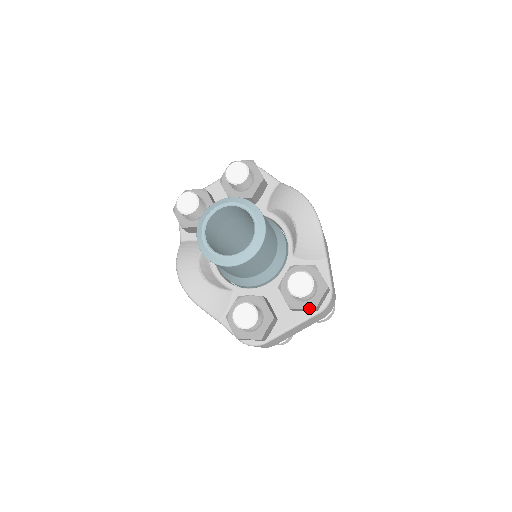
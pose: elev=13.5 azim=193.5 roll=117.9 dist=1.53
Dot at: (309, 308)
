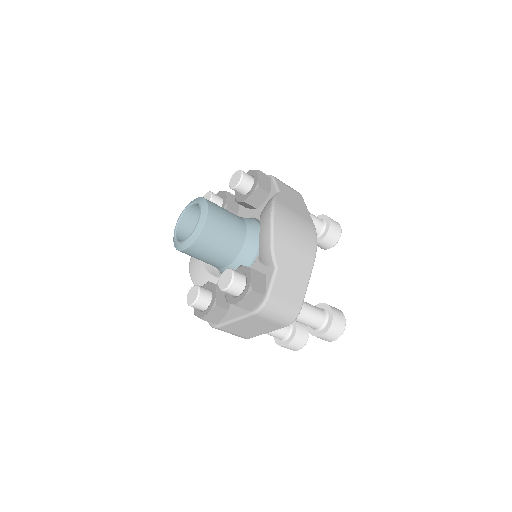
Dot at: (234, 304)
